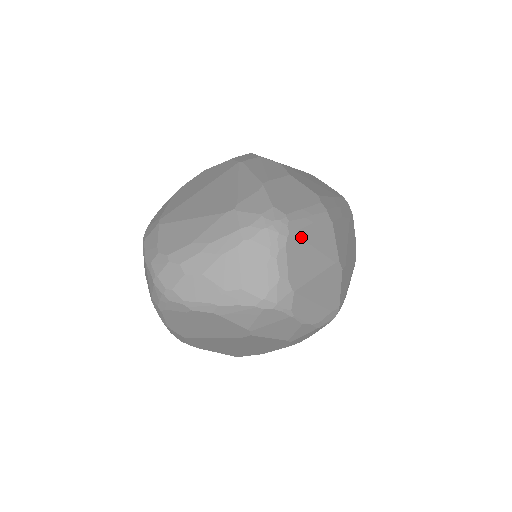
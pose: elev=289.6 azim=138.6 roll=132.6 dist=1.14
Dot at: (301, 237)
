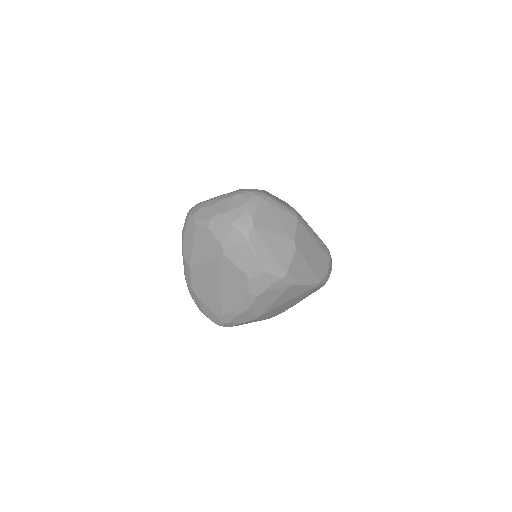
Dot at: (270, 207)
